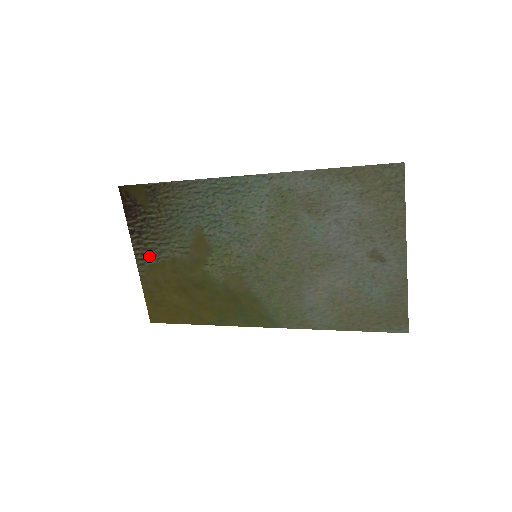
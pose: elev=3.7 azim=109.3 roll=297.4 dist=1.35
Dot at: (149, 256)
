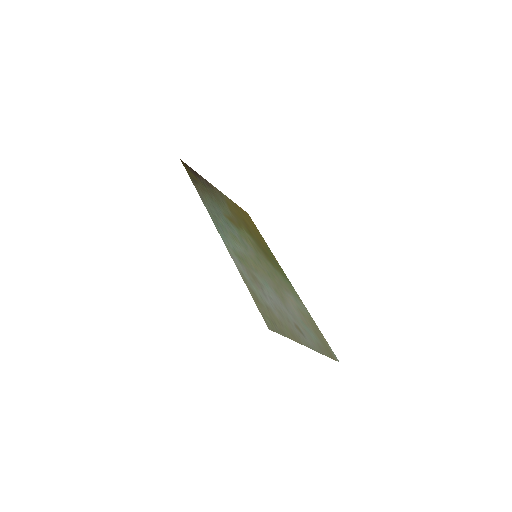
Dot at: (221, 196)
